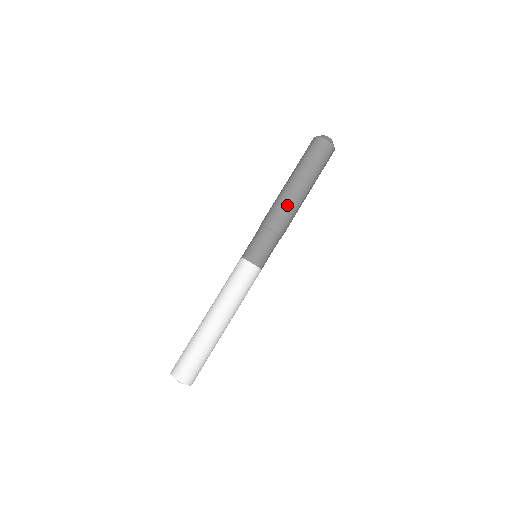
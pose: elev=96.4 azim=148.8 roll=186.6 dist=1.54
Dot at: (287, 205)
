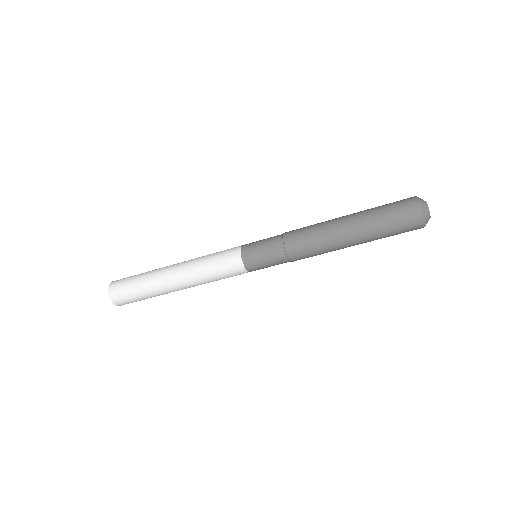
Dot at: (323, 247)
